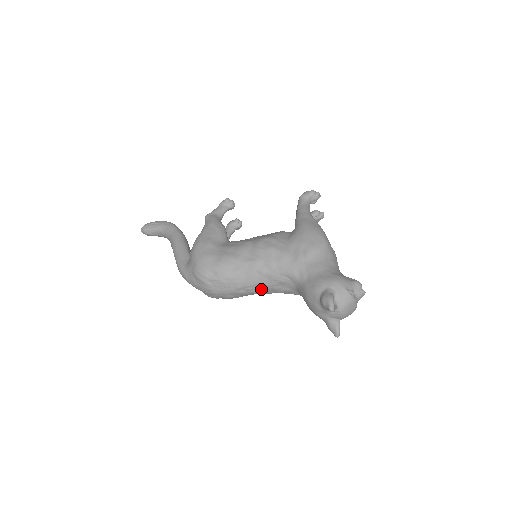
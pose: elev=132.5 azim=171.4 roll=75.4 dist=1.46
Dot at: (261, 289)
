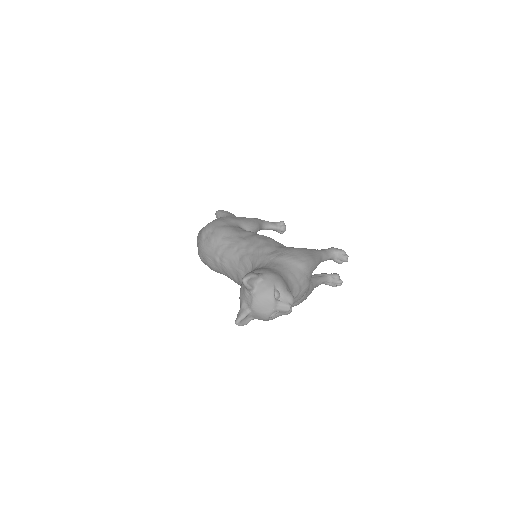
Dot at: (230, 266)
